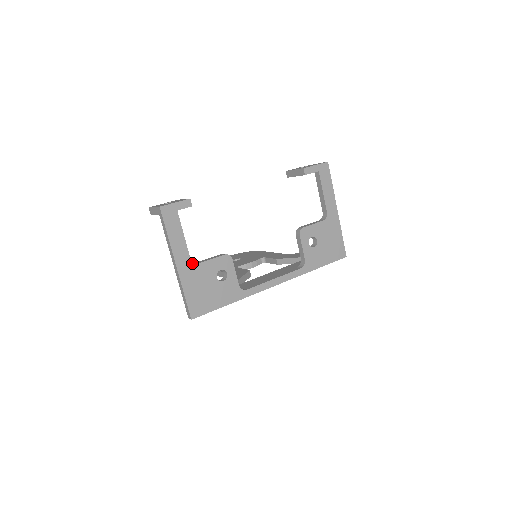
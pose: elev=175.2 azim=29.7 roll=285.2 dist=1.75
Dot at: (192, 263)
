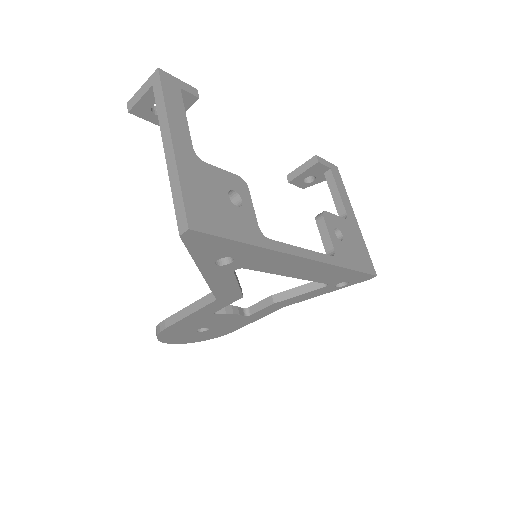
Dot at: (195, 155)
